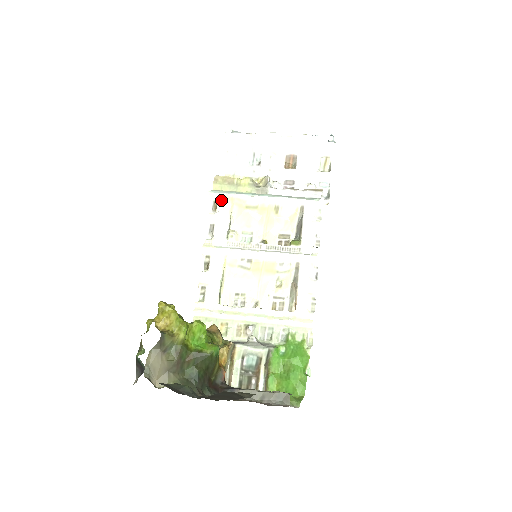
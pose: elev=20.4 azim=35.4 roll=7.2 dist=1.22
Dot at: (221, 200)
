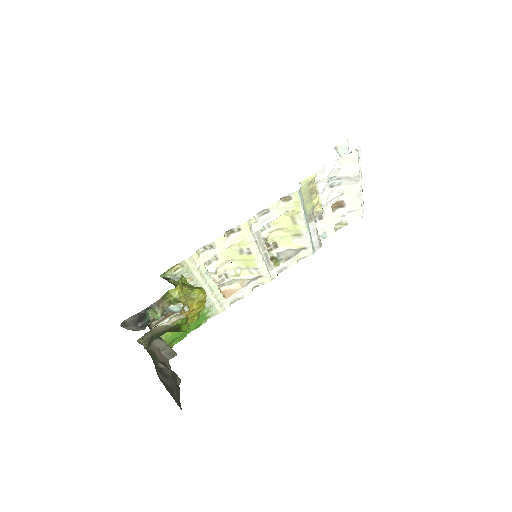
Dot at: (294, 201)
